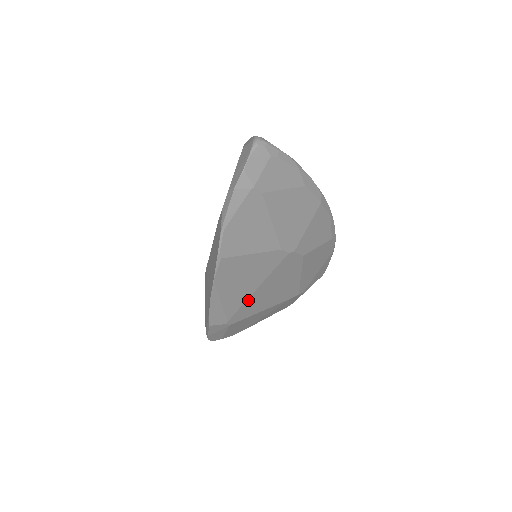
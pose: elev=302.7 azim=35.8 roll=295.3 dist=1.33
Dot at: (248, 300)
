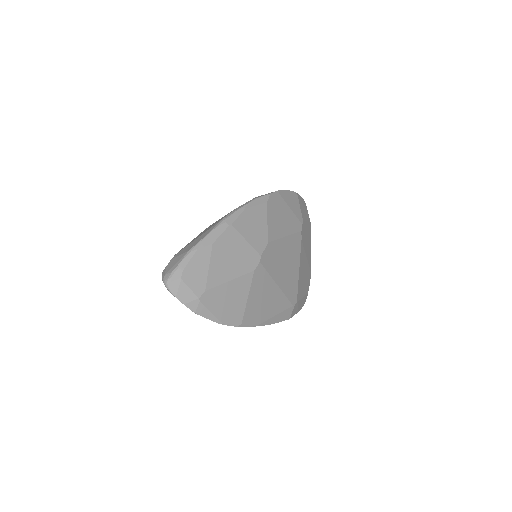
Dot at: (283, 291)
